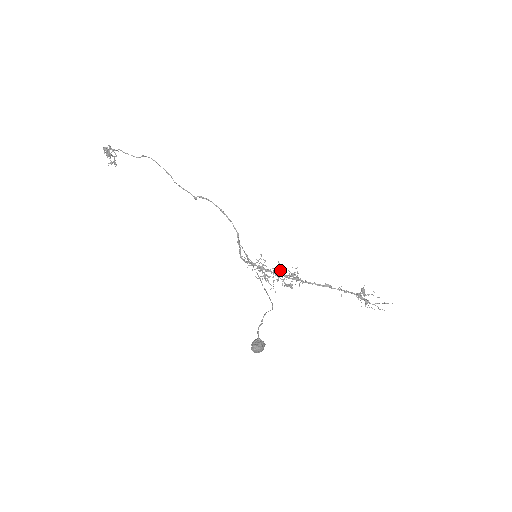
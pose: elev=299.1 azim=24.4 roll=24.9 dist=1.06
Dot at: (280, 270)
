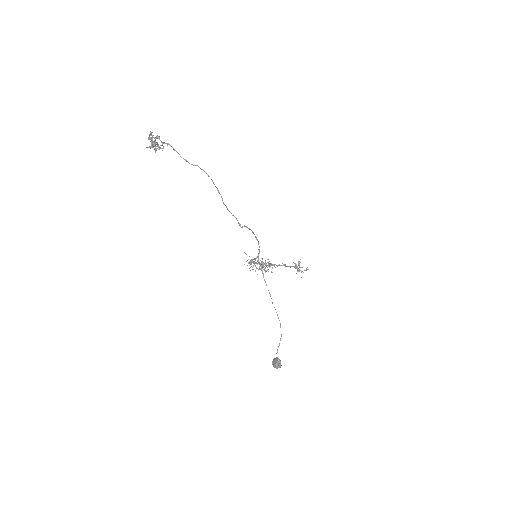
Dot at: (268, 266)
